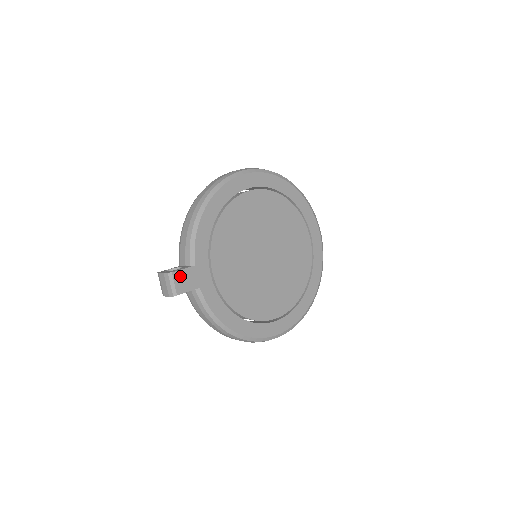
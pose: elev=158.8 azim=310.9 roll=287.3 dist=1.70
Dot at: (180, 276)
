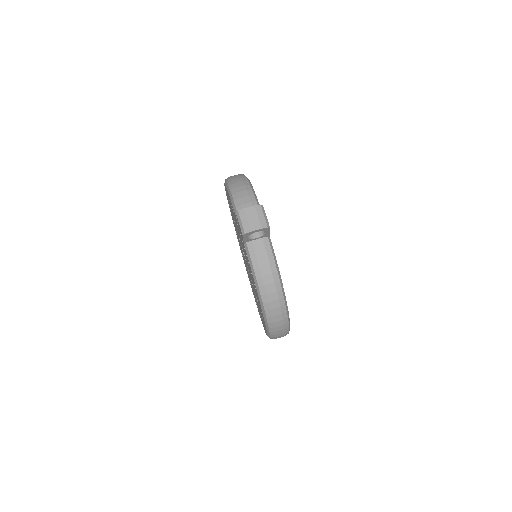
Dot at: occluded
